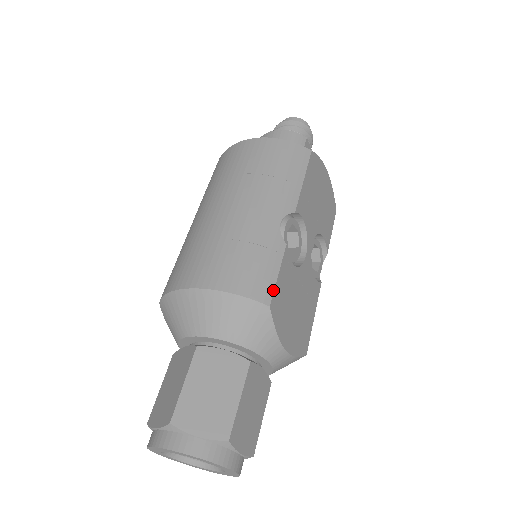
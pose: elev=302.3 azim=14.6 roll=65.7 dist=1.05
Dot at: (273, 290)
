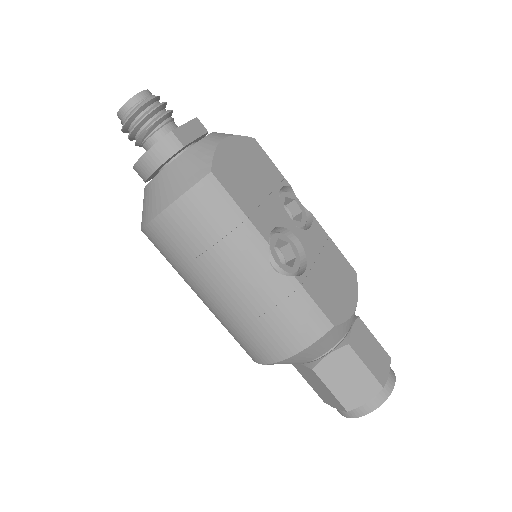
Dot at: (324, 315)
